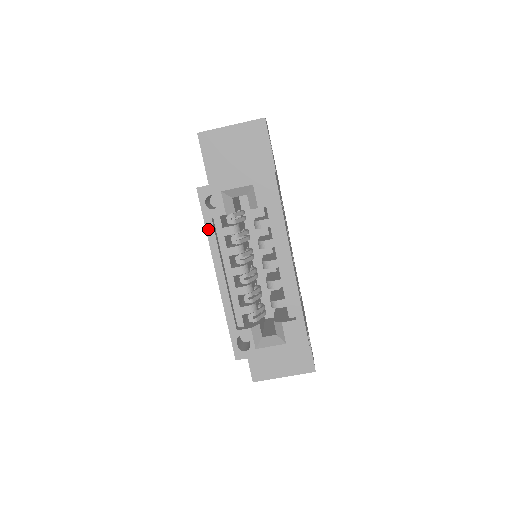
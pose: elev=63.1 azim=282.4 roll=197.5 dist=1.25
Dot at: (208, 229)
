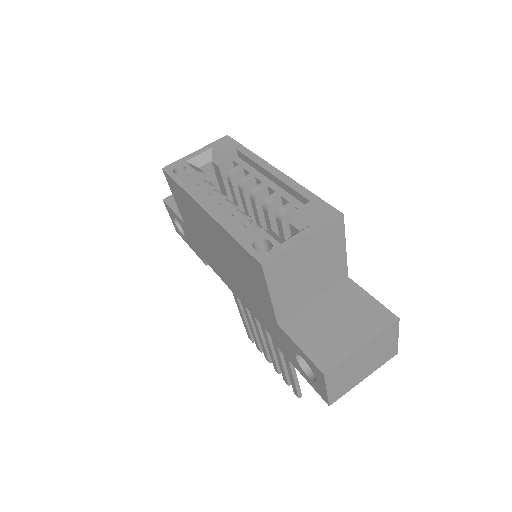
Dot at: (182, 185)
